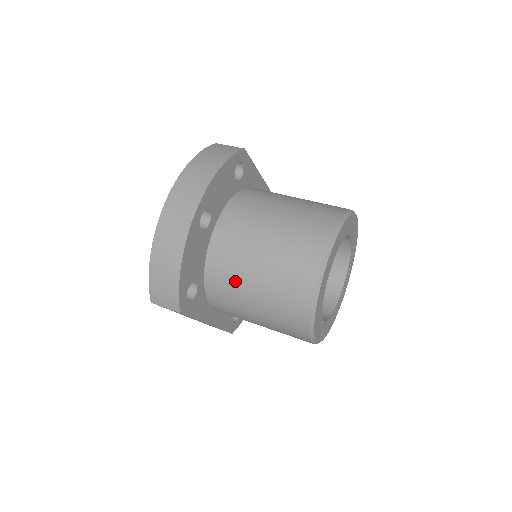
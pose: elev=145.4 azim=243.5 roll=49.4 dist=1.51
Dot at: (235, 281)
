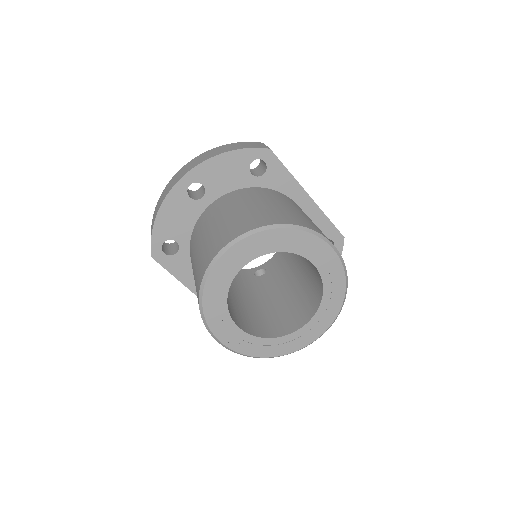
Dot at: (193, 251)
